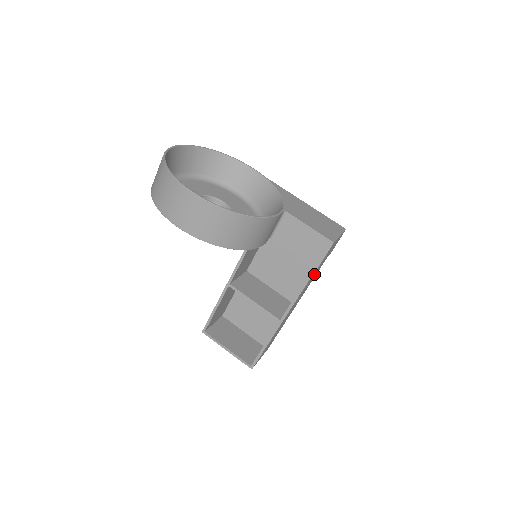
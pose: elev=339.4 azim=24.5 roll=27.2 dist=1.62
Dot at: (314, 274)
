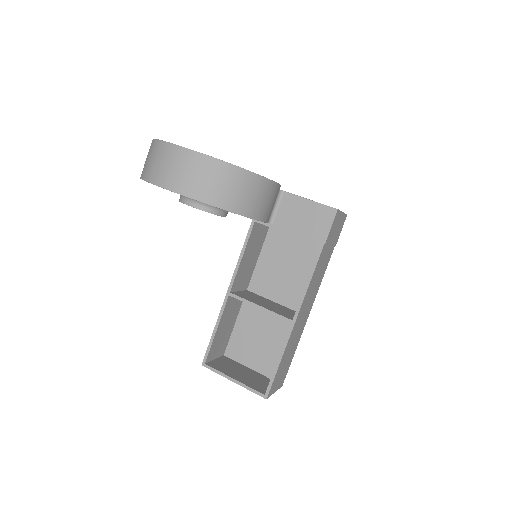
Dot at: (322, 262)
